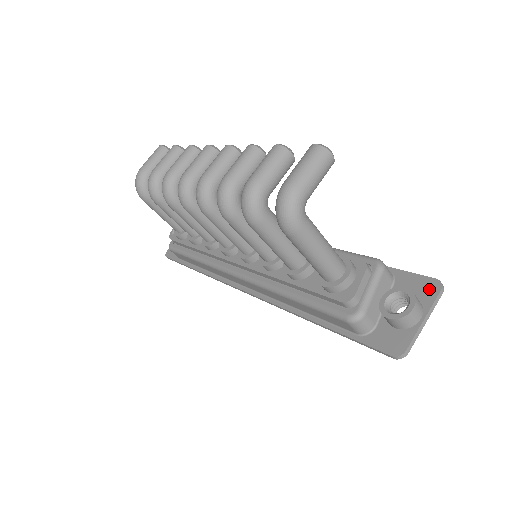
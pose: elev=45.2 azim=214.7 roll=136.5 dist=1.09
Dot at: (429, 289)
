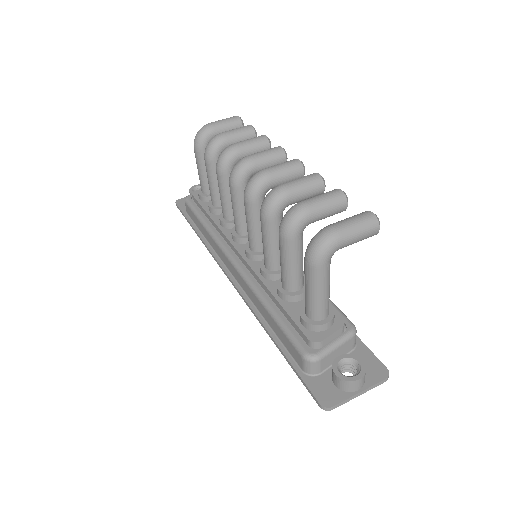
Dot at: (377, 372)
